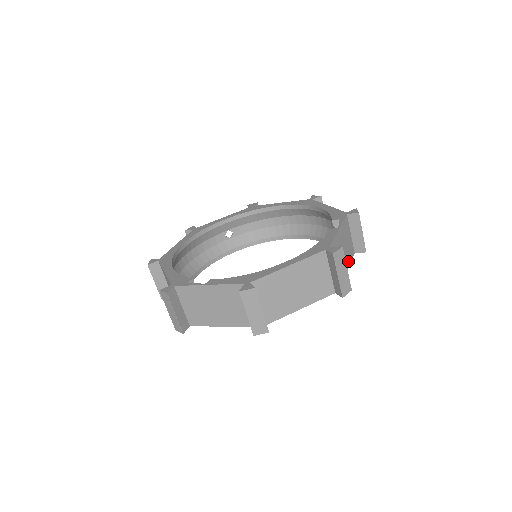
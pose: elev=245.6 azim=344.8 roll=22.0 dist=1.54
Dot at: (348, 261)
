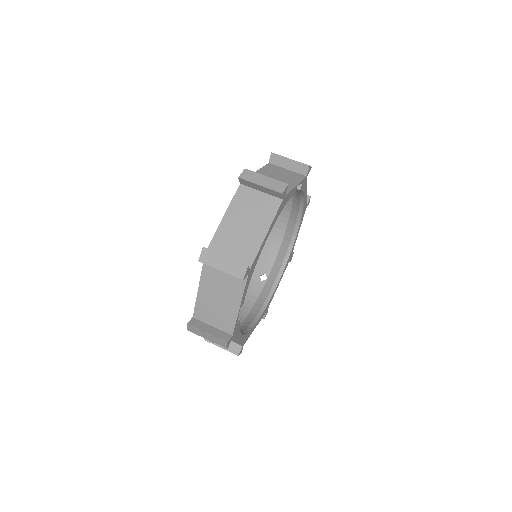
Dot at: (295, 182)
